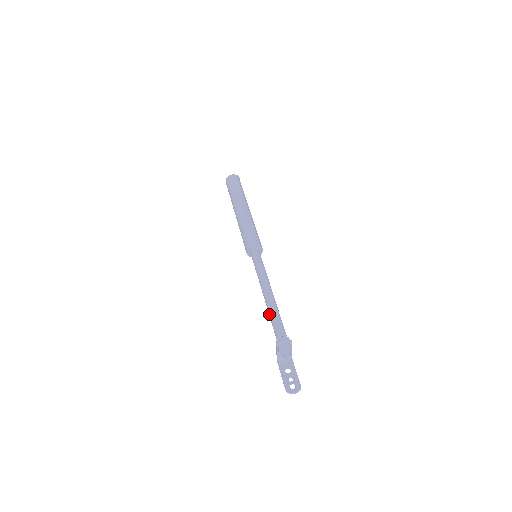
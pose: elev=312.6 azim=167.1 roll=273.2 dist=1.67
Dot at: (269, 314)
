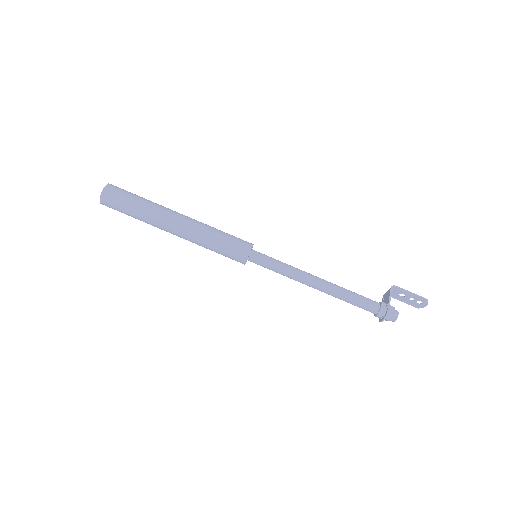
Dot at: (341, 299)
